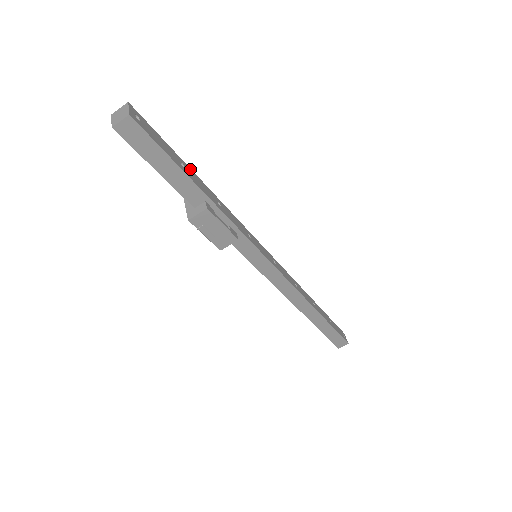
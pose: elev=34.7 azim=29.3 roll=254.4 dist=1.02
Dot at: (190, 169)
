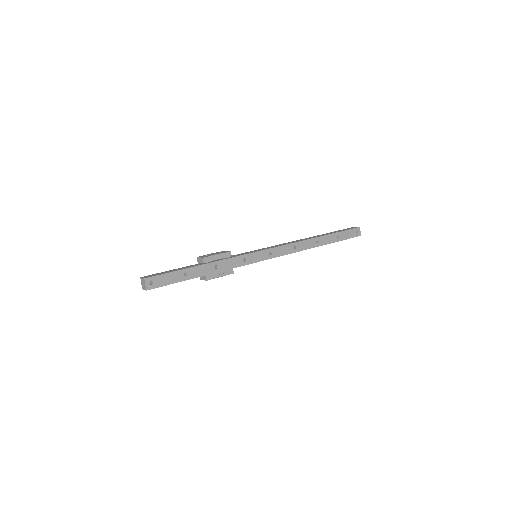
Dot at: (191, 268)
